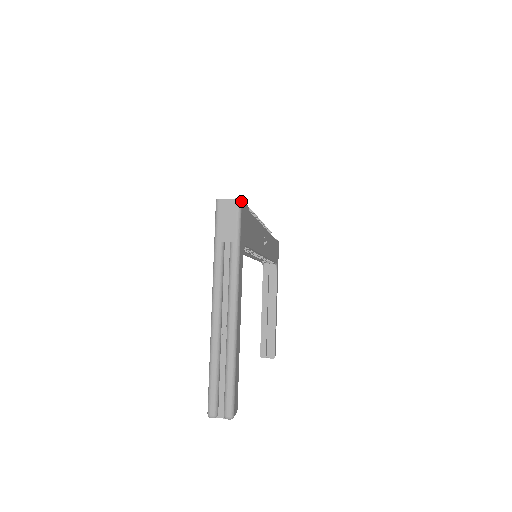
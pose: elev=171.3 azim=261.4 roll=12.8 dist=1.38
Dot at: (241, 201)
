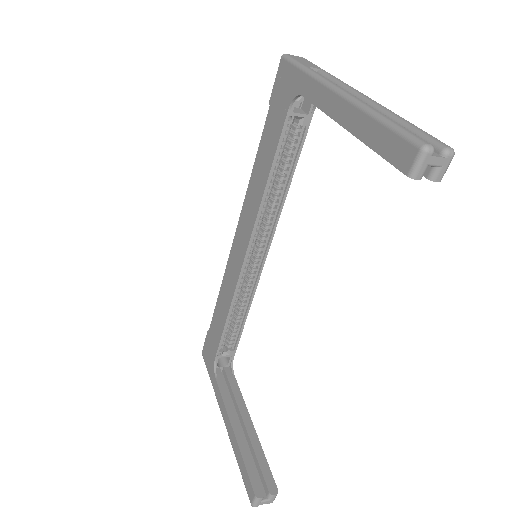
Dot at: occluded
